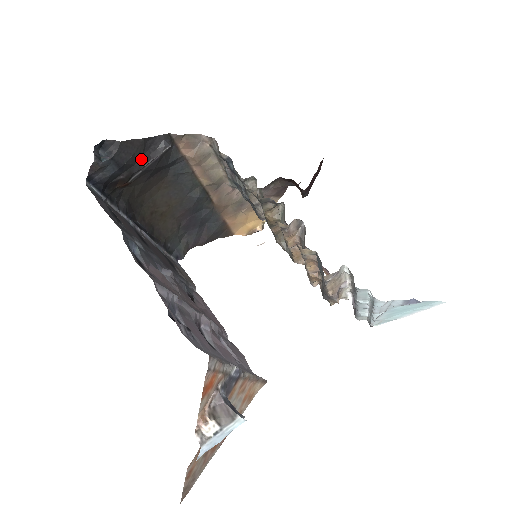
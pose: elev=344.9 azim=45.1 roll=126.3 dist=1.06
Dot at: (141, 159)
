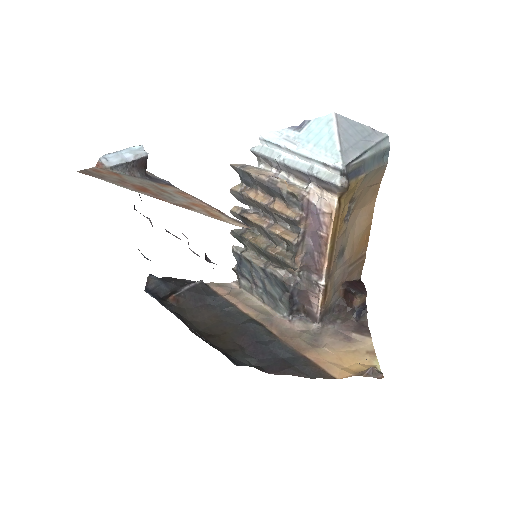
Dot at: (182, 285)
